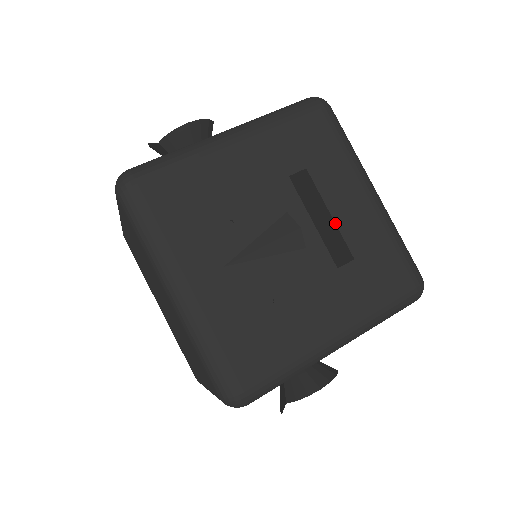
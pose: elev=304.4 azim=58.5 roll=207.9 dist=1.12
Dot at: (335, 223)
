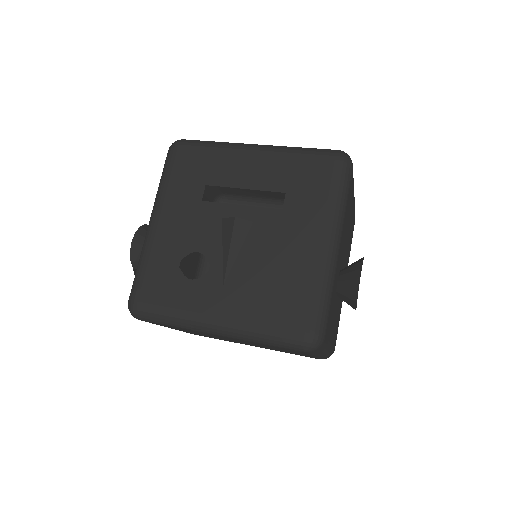
Dot at: occluded
